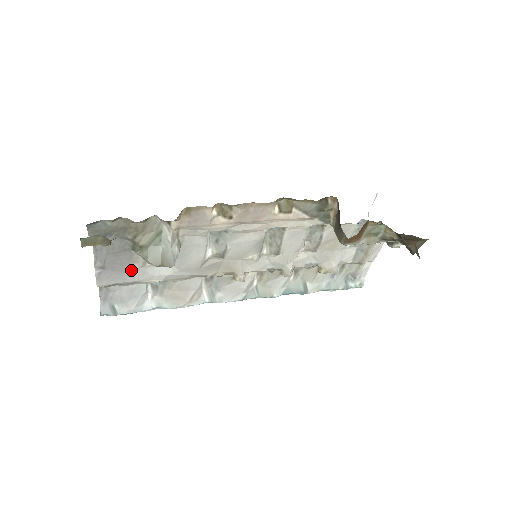
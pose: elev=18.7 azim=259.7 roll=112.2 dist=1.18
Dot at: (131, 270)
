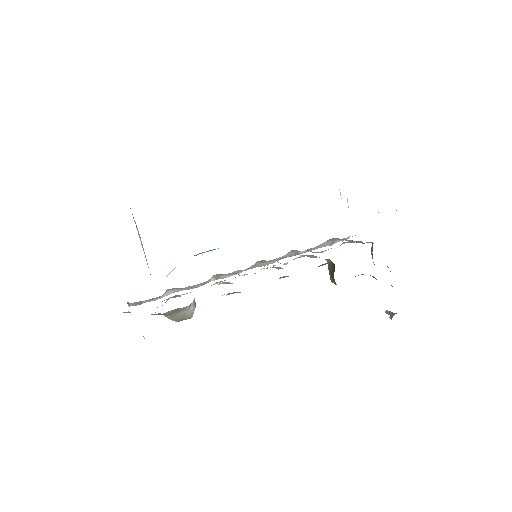
Dot at: occluded
